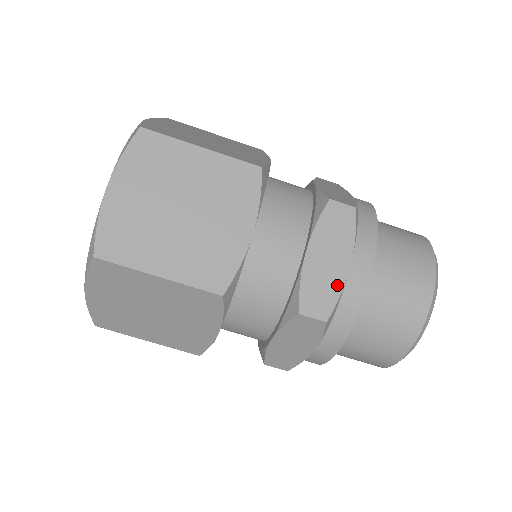
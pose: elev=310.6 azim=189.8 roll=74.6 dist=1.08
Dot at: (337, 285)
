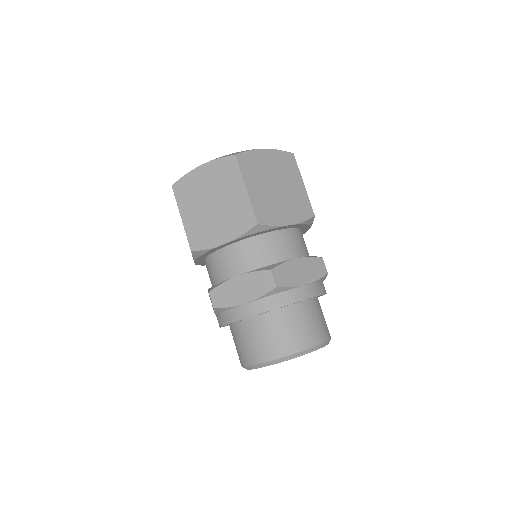
Dot at: (294, 283)
